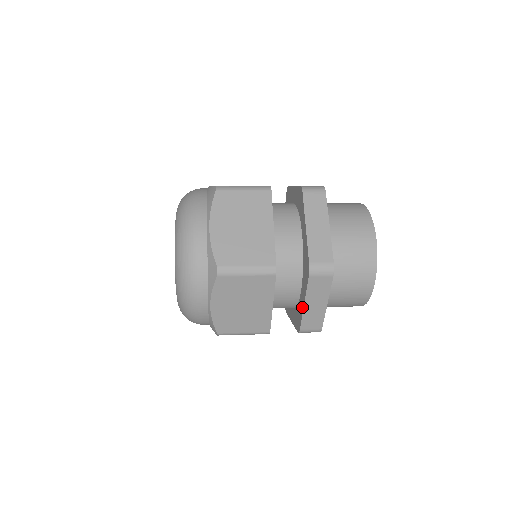
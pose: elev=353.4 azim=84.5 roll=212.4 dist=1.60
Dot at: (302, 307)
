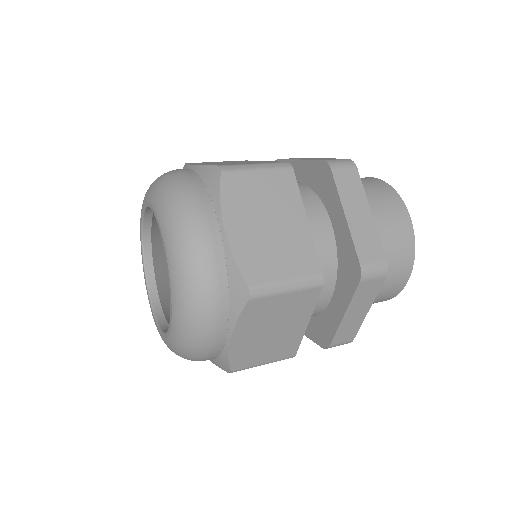
Dot at: (337, 319)
